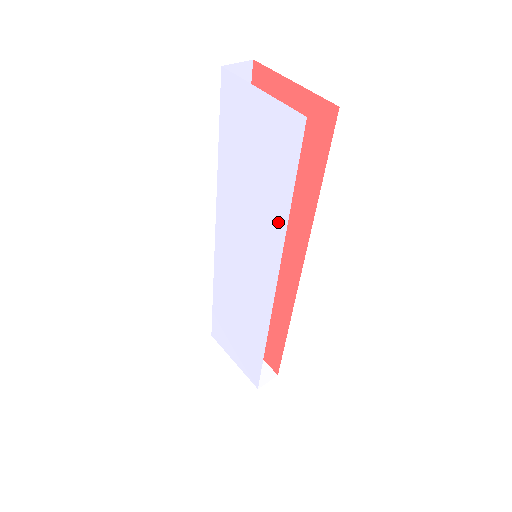
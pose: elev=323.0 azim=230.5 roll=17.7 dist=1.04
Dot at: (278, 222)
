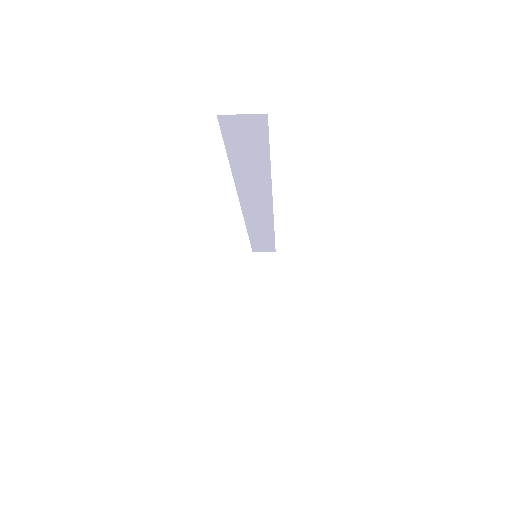
Dot at: occluded
